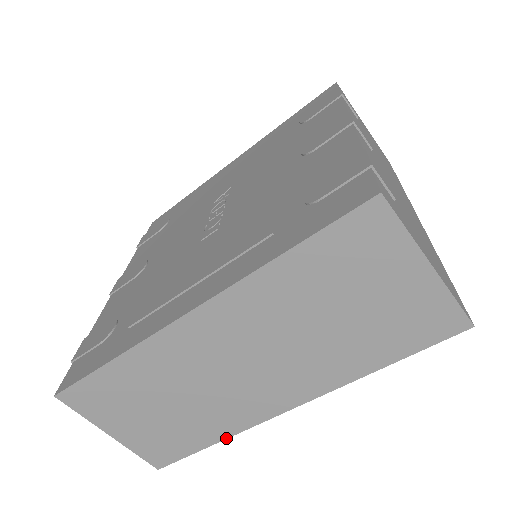
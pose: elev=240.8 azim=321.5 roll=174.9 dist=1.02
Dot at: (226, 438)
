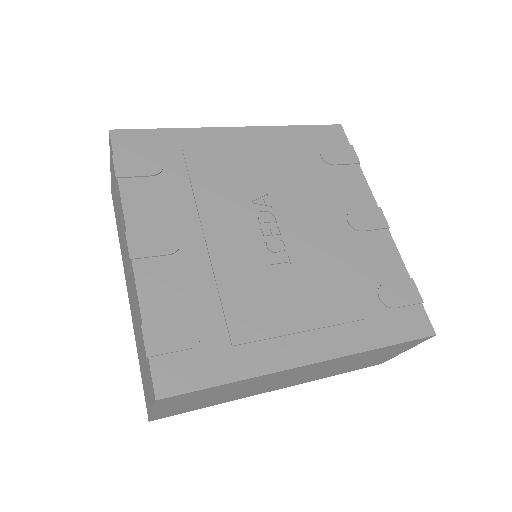
Dot at: occluded
